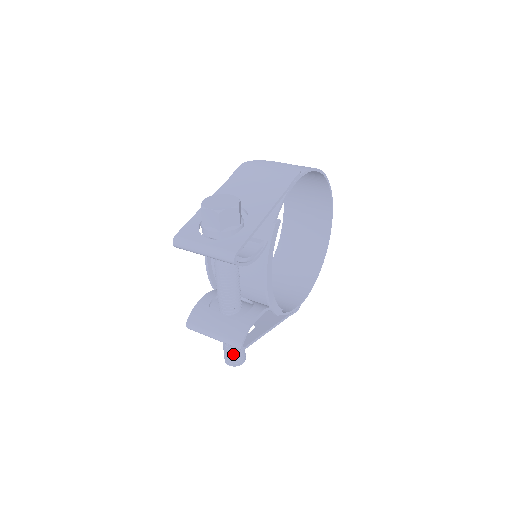
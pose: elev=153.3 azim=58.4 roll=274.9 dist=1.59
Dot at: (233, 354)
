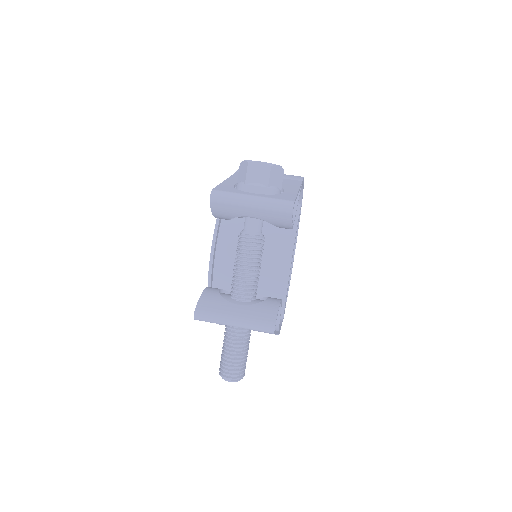
Dot at: (238, 360)
